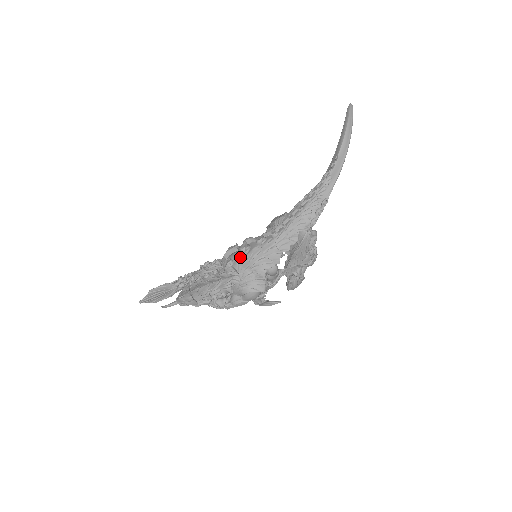
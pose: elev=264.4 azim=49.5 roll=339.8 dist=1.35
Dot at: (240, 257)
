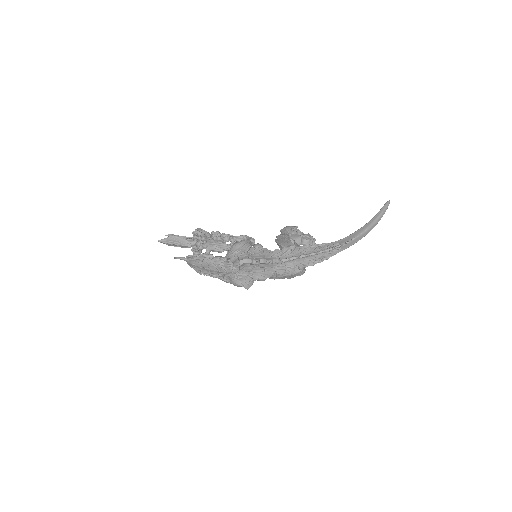
Dot at: (249, 264)
